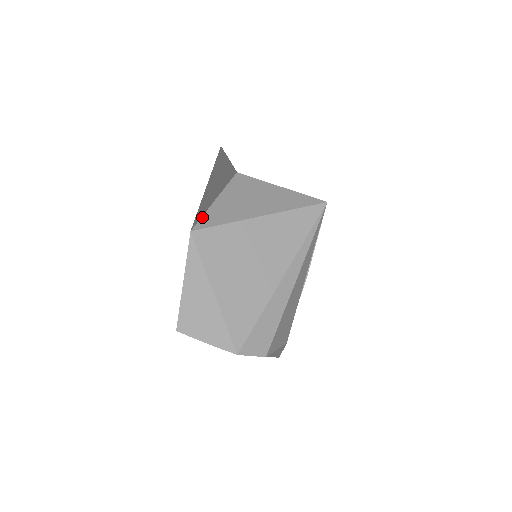
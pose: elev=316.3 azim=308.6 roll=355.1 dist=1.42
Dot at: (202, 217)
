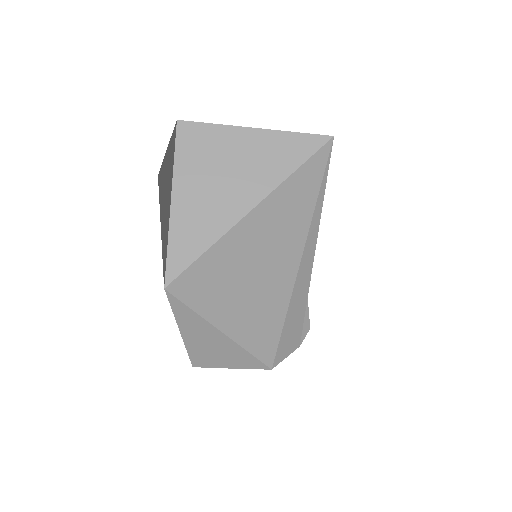
Dot at: (167, 252)
